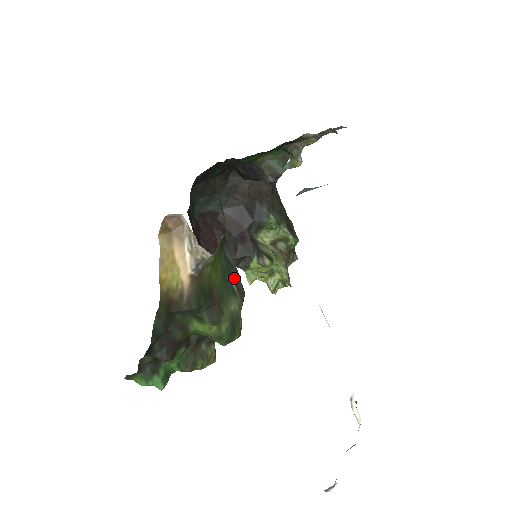
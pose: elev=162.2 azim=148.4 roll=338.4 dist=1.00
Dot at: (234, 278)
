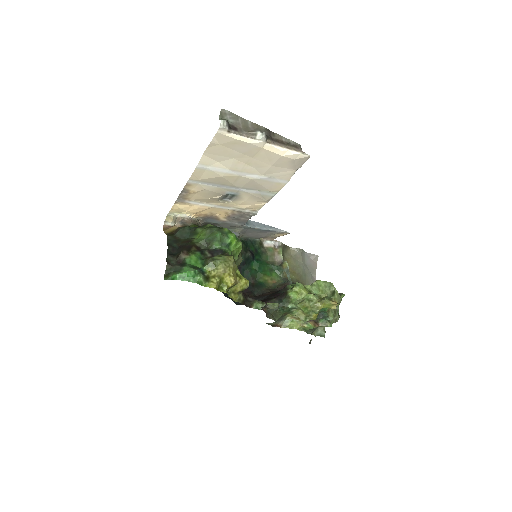
Dot at: occluded
